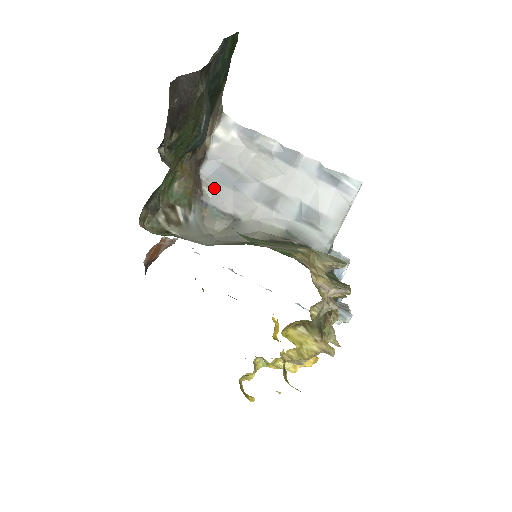
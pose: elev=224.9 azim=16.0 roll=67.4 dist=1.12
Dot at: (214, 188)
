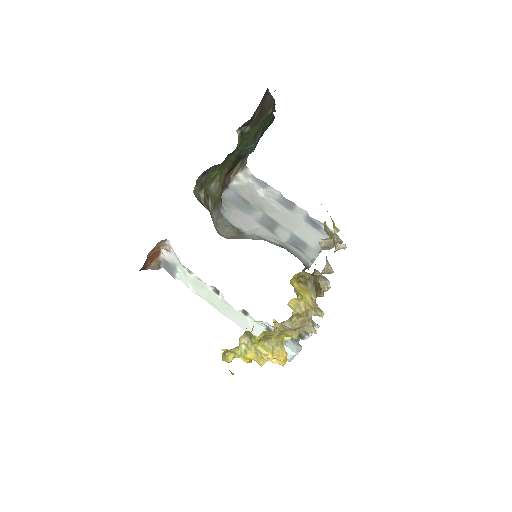
Dot at: (230, 207)
